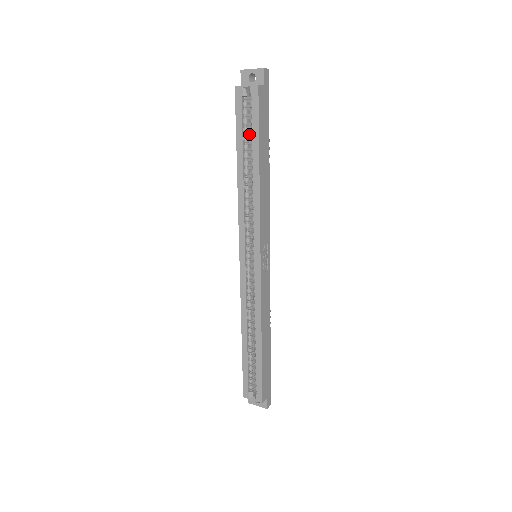
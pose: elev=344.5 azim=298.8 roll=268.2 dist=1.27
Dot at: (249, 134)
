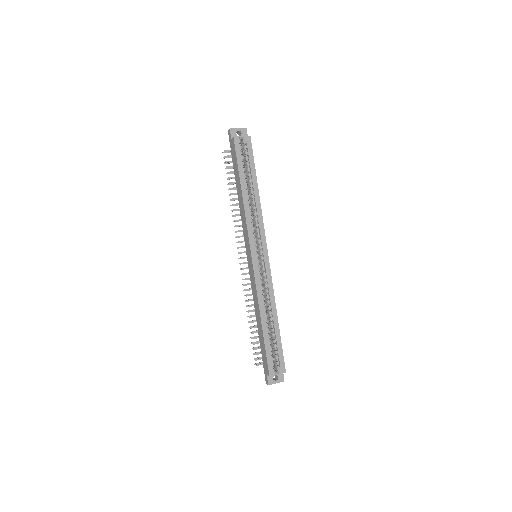
Dot at: occluded
